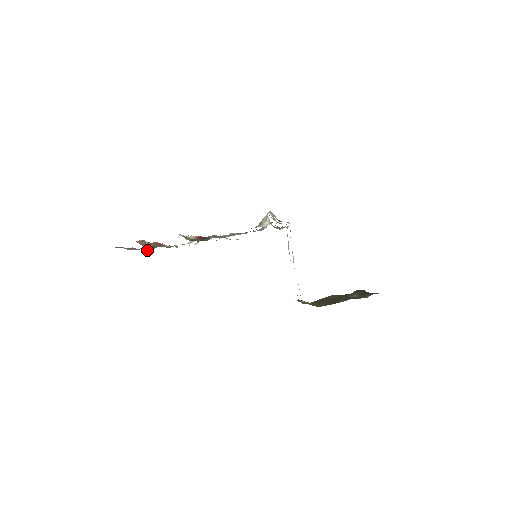
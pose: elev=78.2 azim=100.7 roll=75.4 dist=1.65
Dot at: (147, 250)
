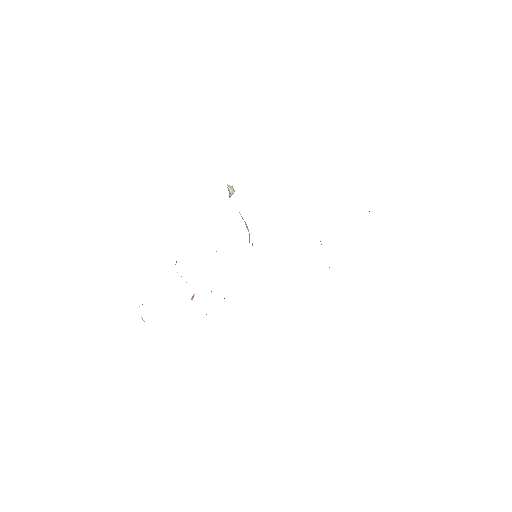
Dot at: occluded
